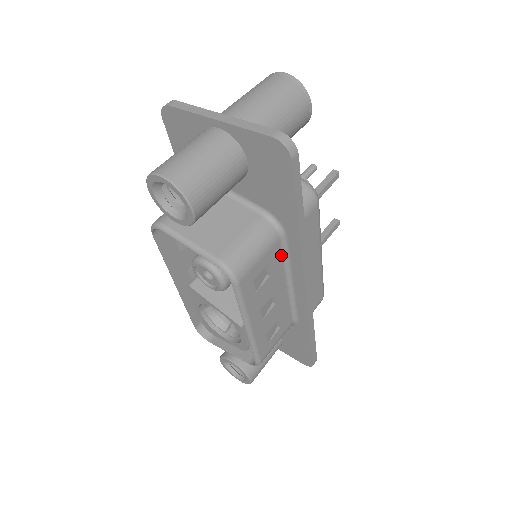
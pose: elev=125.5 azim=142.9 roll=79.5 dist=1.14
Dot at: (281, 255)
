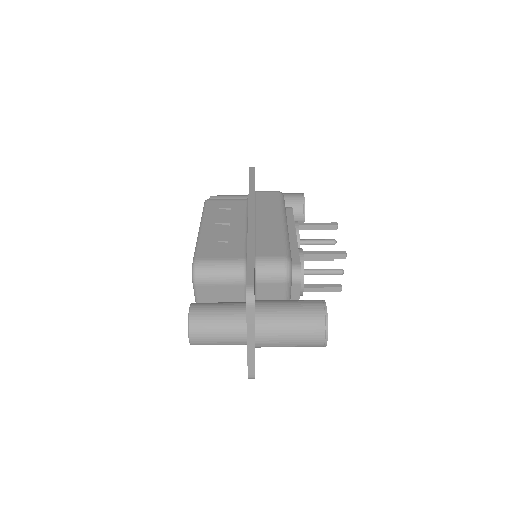
Dot at: occluded
